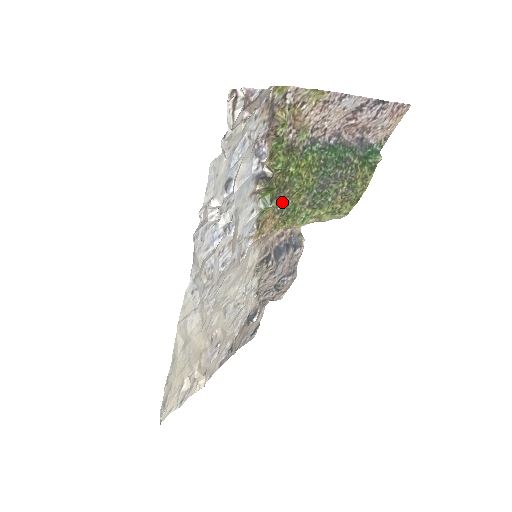
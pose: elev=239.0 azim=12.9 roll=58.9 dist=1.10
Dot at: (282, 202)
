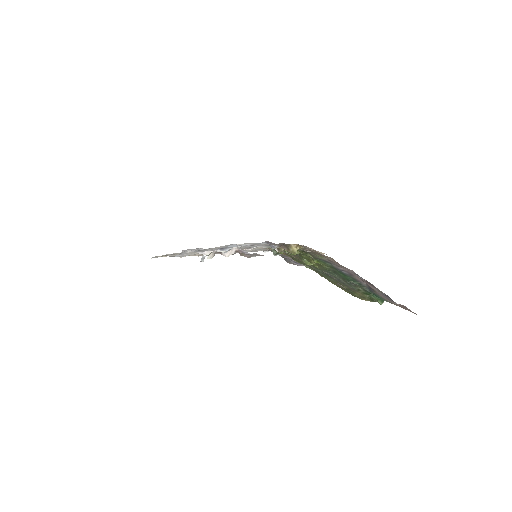
Dot at: (291, 255)
